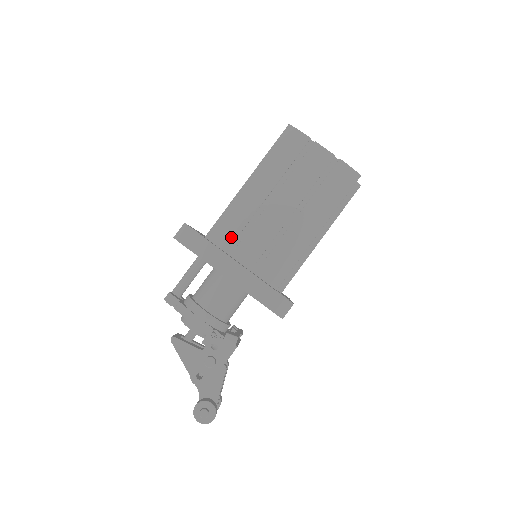
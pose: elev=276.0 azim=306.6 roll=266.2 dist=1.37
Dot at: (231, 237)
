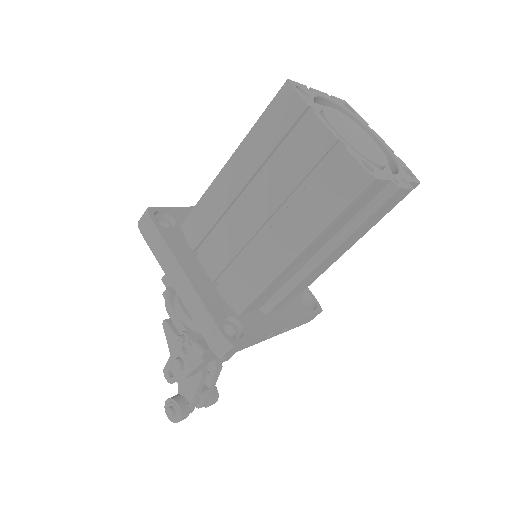
Dot at: (200, 234)
